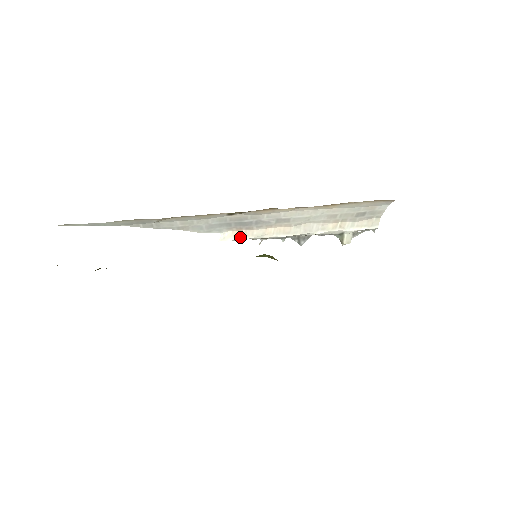
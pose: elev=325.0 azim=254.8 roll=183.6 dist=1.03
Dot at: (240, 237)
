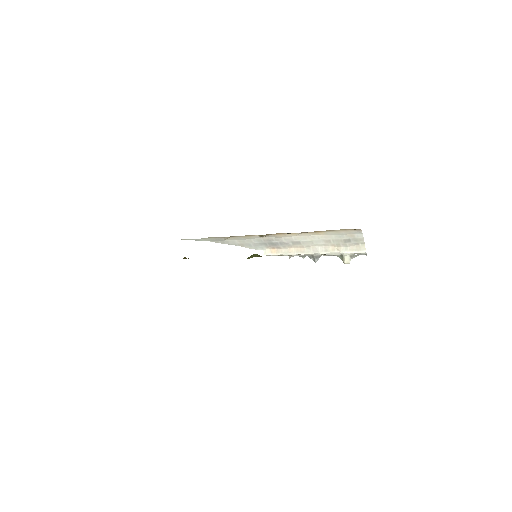
Dot at: (275, 253)
